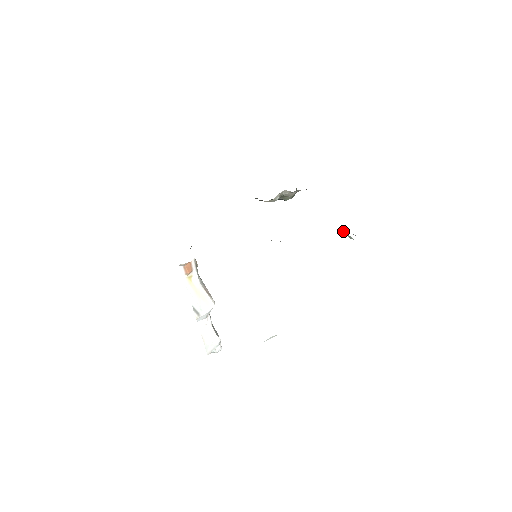
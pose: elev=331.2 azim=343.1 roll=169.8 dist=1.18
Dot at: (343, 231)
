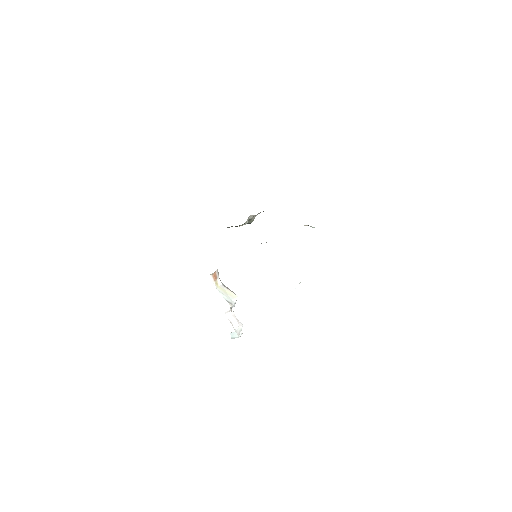
Dot at: (305, 225)
